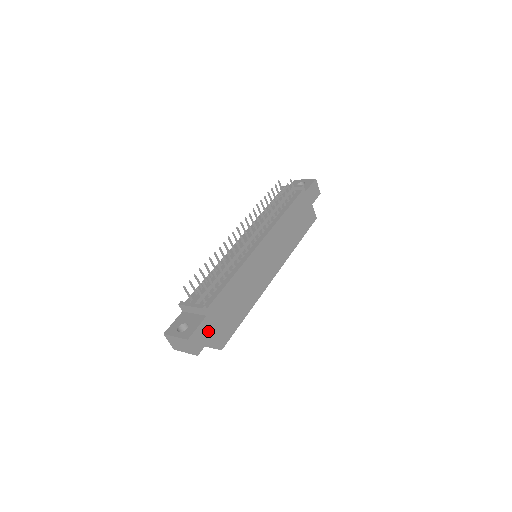
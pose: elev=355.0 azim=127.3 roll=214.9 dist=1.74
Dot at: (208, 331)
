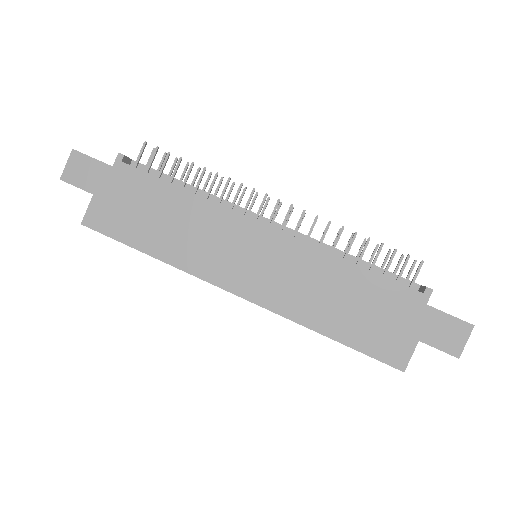
Dot at: (96, 181)
